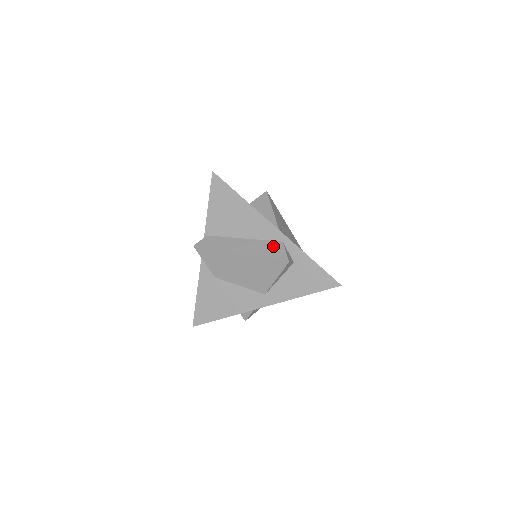
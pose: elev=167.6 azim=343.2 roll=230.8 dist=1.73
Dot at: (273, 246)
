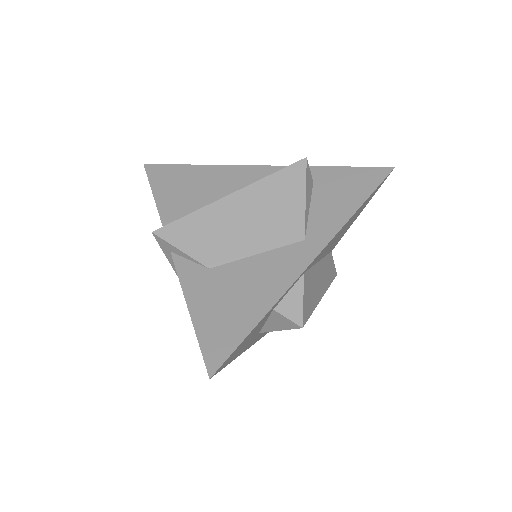
Dot at: occluded
